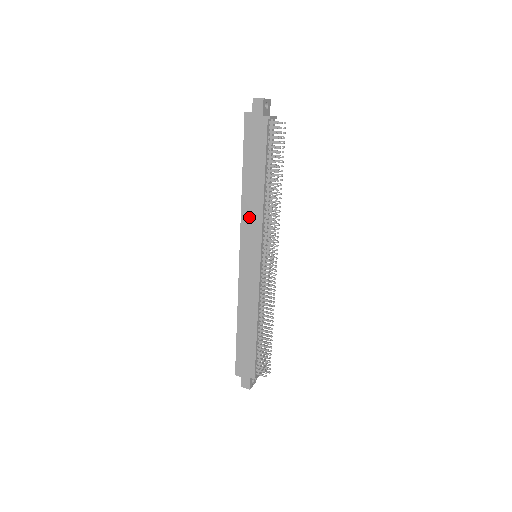
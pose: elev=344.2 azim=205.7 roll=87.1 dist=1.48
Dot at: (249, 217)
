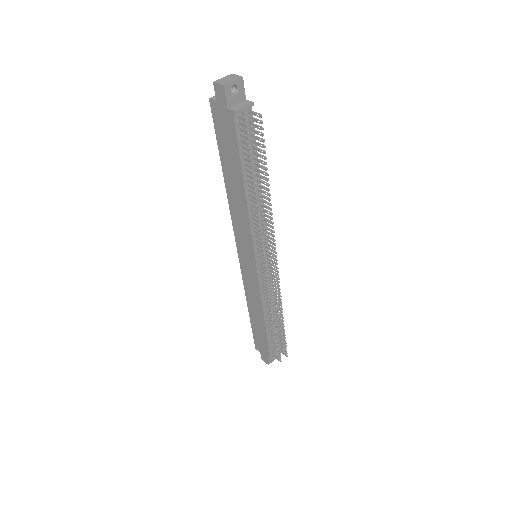
Dot at: (238, 220)
